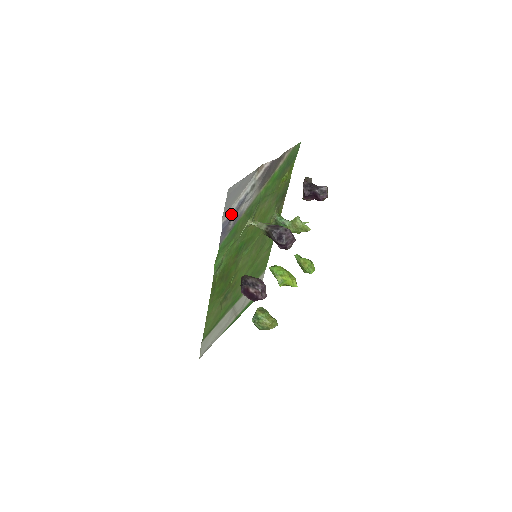
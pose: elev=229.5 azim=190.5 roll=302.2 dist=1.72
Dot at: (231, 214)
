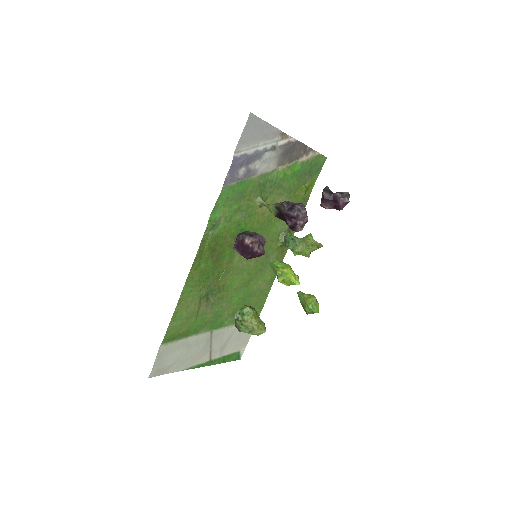
Dot at: (245, 156)
